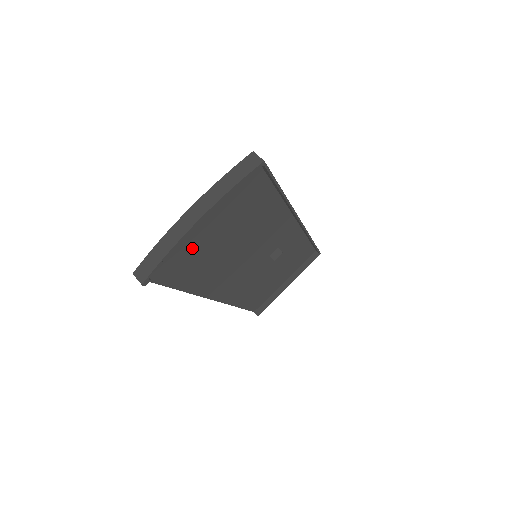
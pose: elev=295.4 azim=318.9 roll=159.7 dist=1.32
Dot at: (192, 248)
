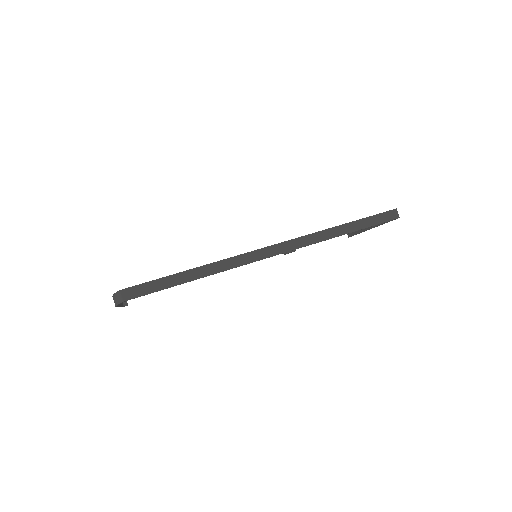
Dot at: occluded
